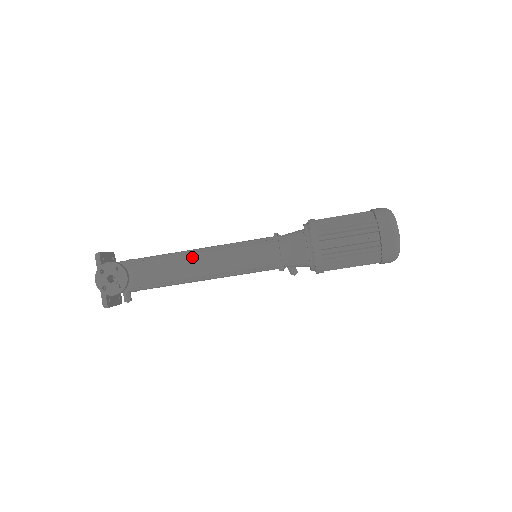
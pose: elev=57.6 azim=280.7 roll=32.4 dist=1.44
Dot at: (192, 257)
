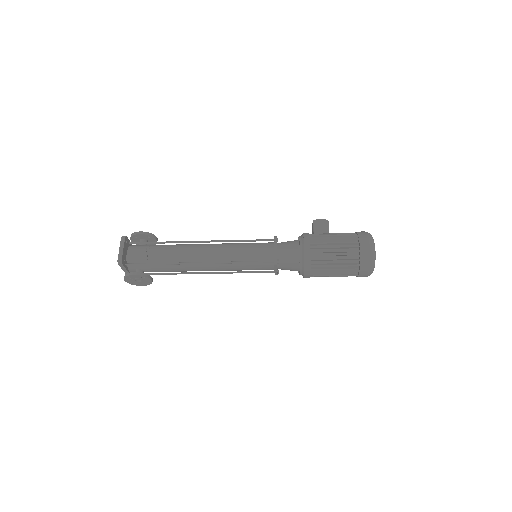
Dot at: (203, 265)
